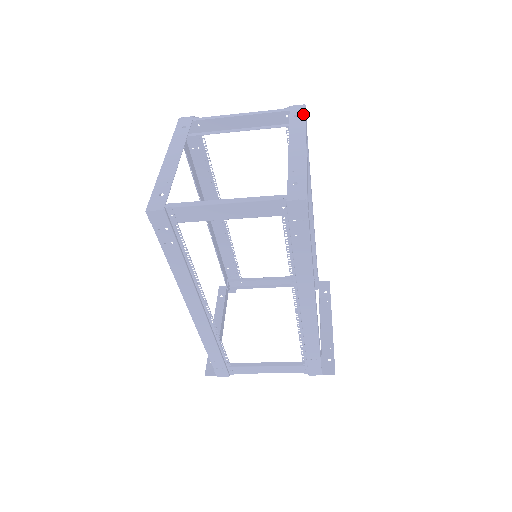
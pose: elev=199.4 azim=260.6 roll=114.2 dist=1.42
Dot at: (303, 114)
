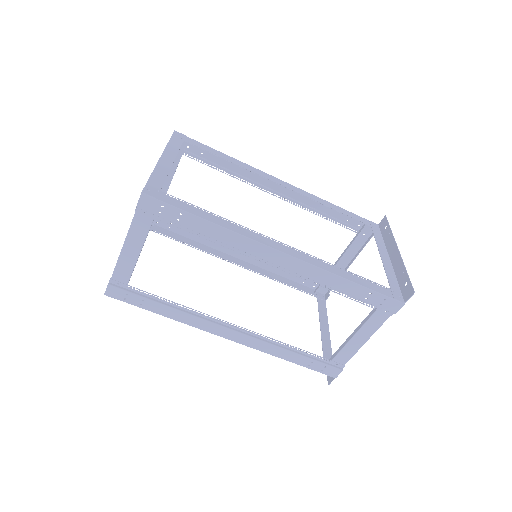
Dot at: (170, 138)
